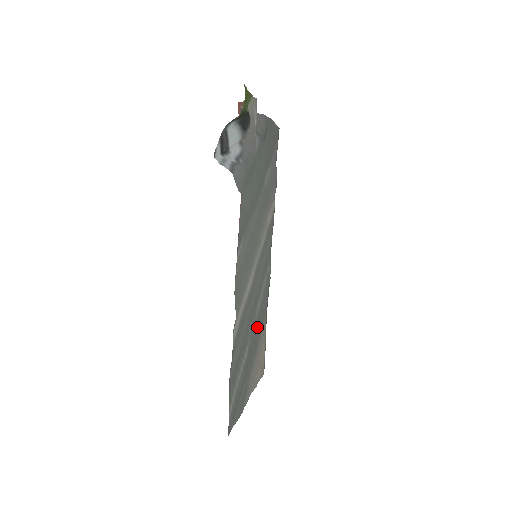
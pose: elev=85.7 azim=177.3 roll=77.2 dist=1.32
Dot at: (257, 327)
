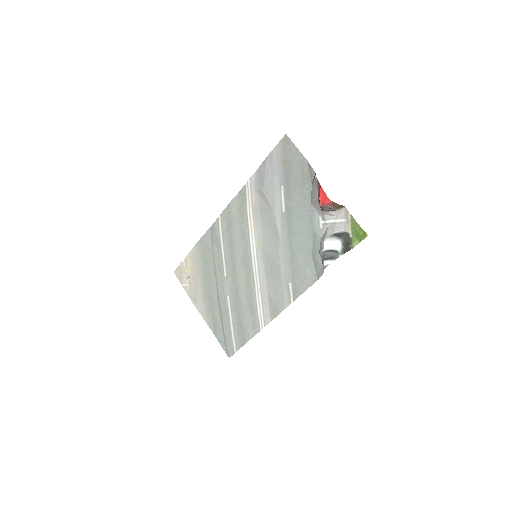
Dot at: (216, 275)
